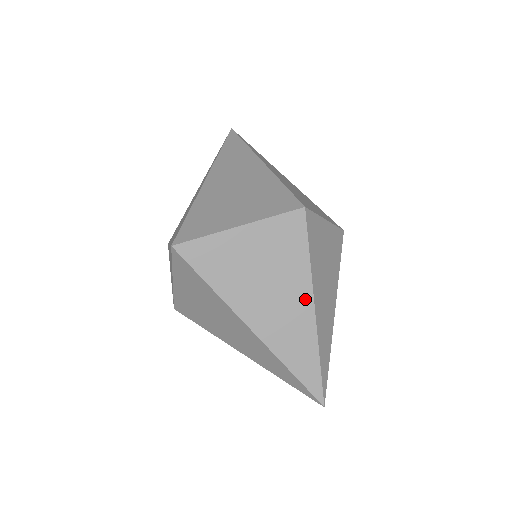
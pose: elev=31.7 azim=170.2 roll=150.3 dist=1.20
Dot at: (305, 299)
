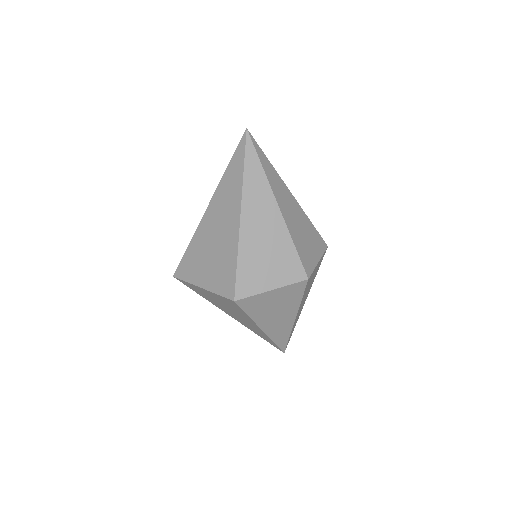
Dot at: (254, 325)
